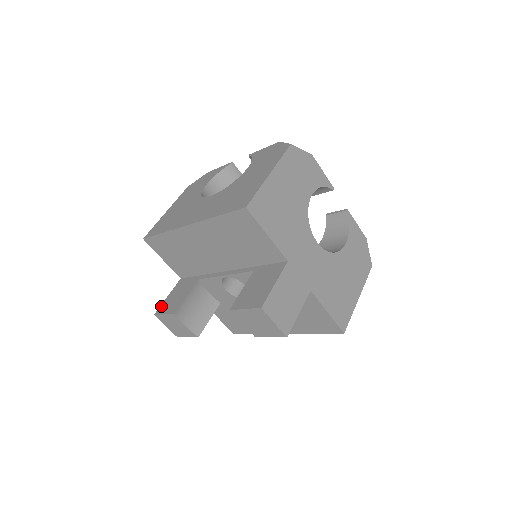
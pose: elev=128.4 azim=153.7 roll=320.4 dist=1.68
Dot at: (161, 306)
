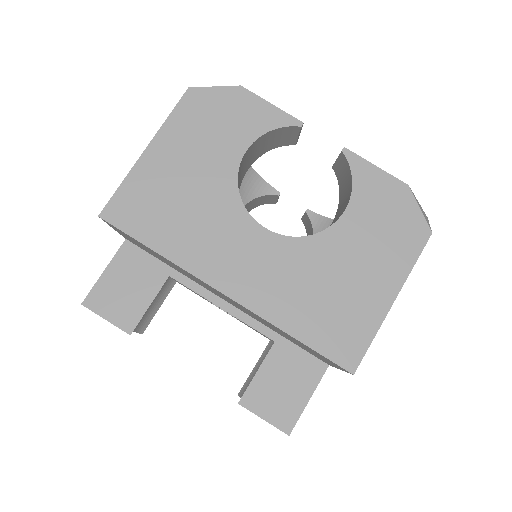
Dot at: (94, 292)
